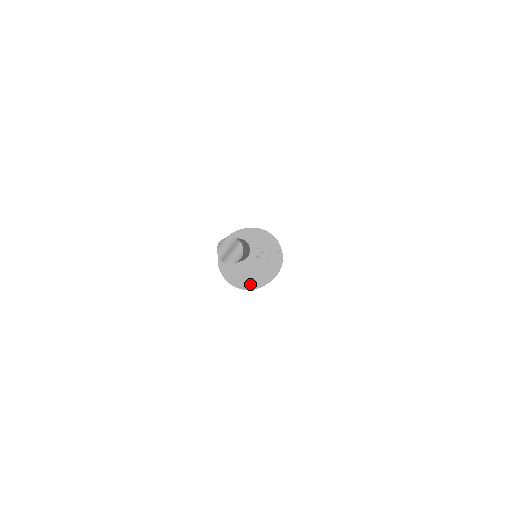
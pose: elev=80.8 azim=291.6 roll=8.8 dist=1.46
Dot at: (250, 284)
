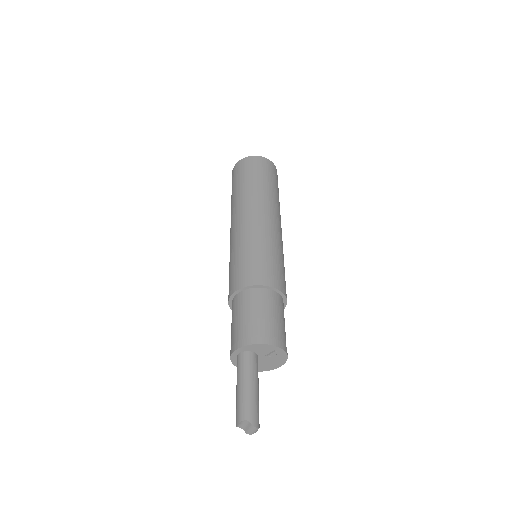
Dot at: (268, 368)
